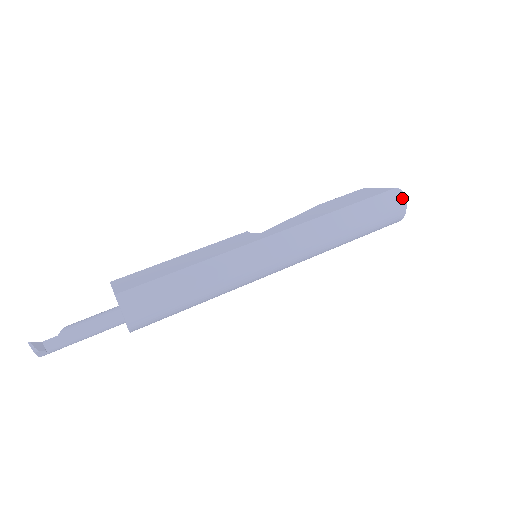
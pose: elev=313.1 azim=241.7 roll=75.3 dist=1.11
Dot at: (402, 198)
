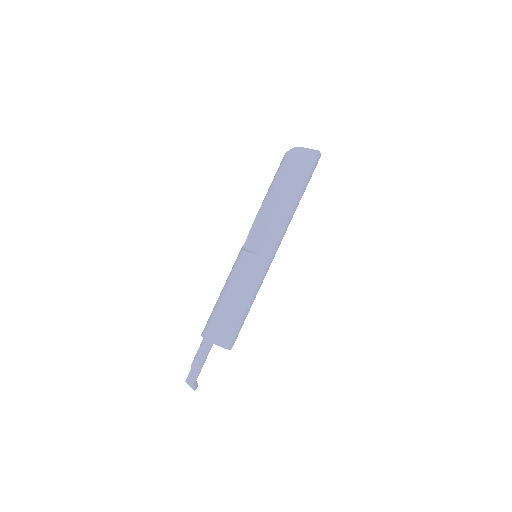
Dot at: occluded
